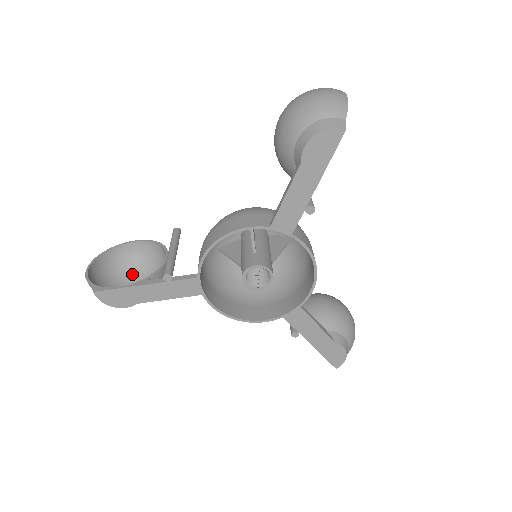
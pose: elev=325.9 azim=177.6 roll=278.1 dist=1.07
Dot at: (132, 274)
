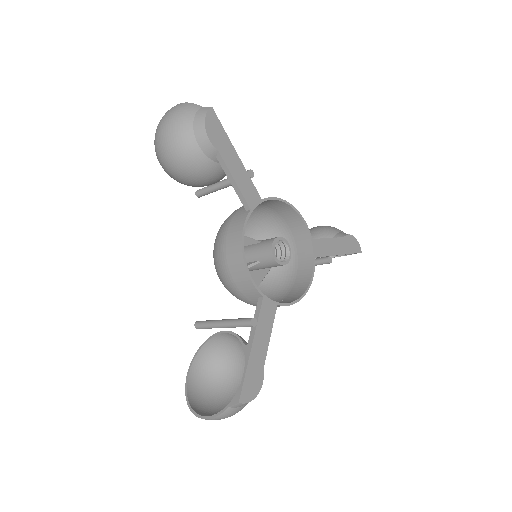
Dot at: occluded
